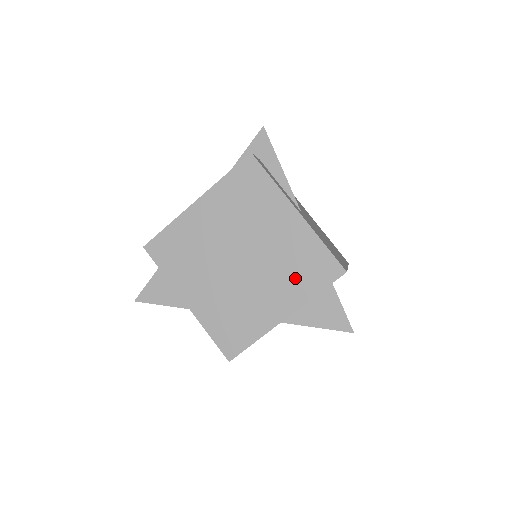
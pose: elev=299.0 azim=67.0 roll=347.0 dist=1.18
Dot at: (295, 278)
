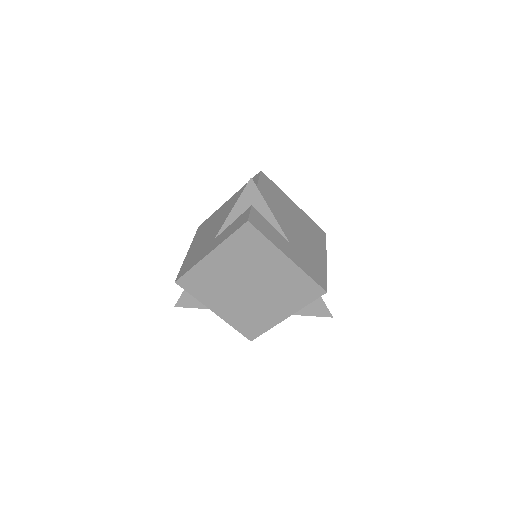
Dot at: (291, 297)
